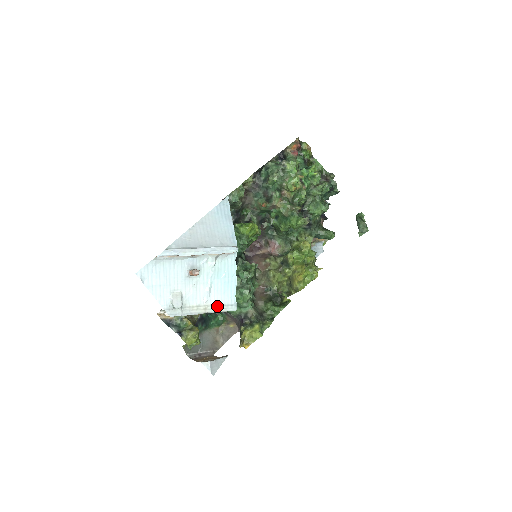
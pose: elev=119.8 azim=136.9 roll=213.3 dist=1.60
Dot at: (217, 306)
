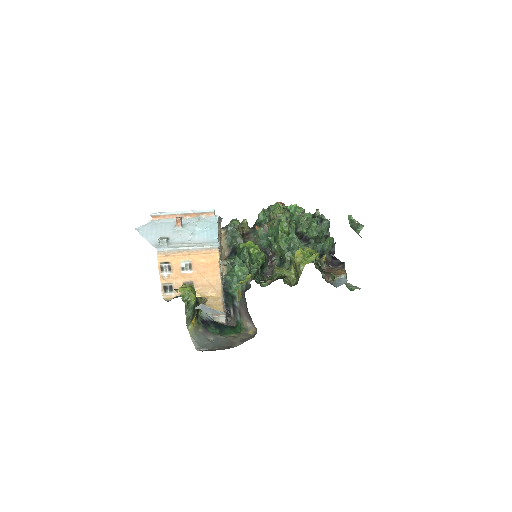
Dot at: (200, 244)
